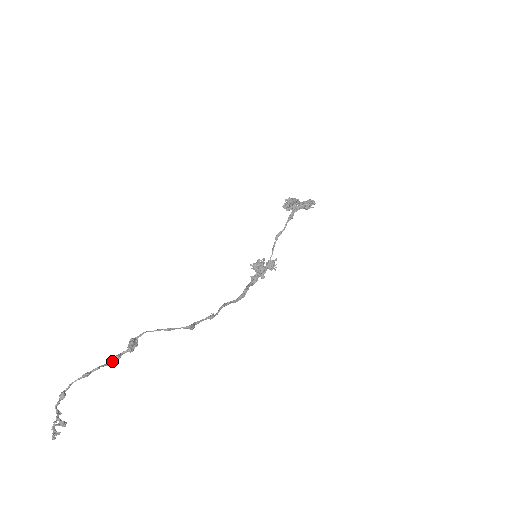
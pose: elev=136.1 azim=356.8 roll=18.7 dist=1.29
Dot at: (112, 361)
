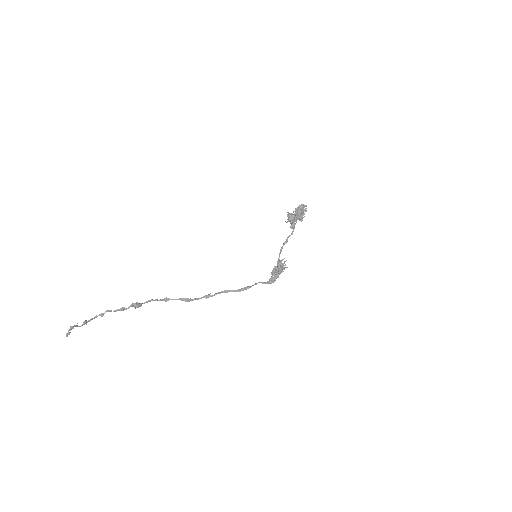
Dot at: (119, 310)
